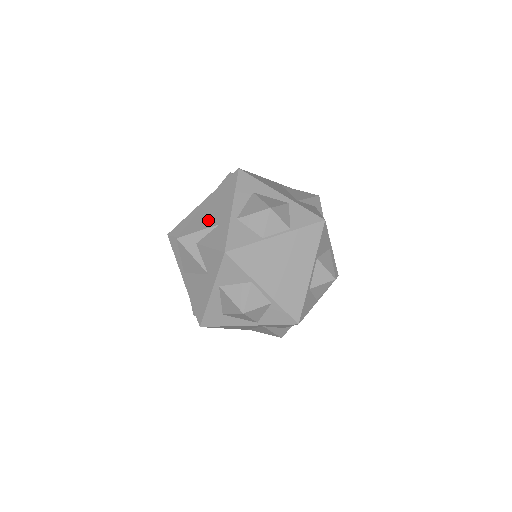
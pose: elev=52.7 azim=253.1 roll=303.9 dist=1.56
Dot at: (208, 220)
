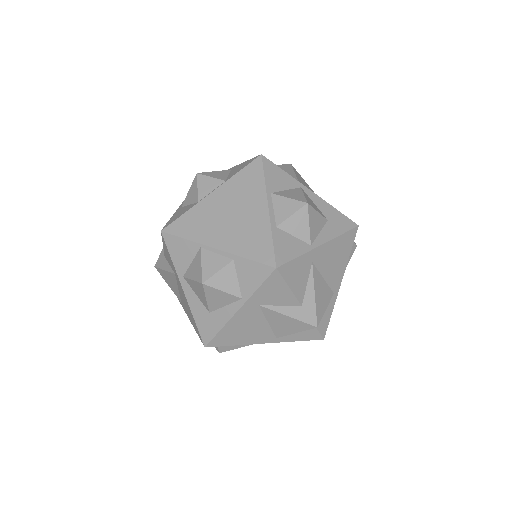
Dot at: occluded
